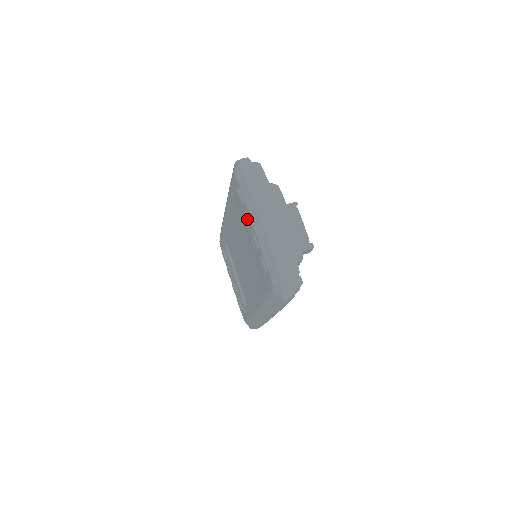
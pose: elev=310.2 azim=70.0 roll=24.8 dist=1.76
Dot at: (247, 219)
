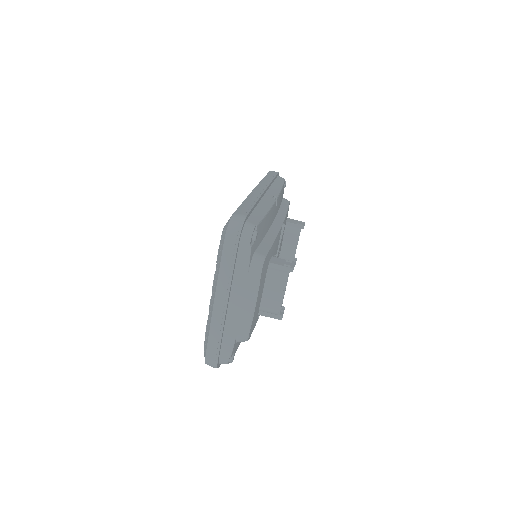
Dot at: (213, 280)
